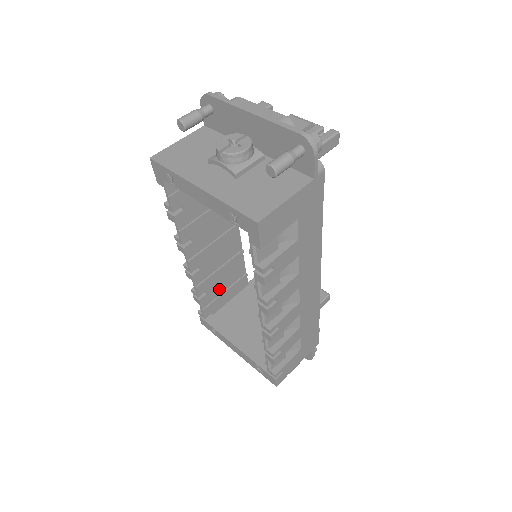
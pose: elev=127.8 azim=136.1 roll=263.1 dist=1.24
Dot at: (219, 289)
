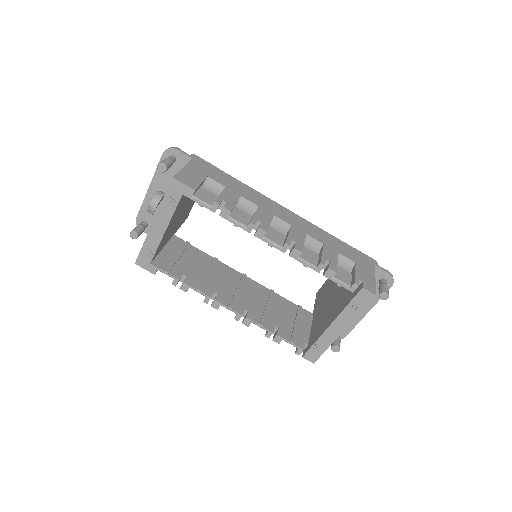
Dot at: (287, 323)
